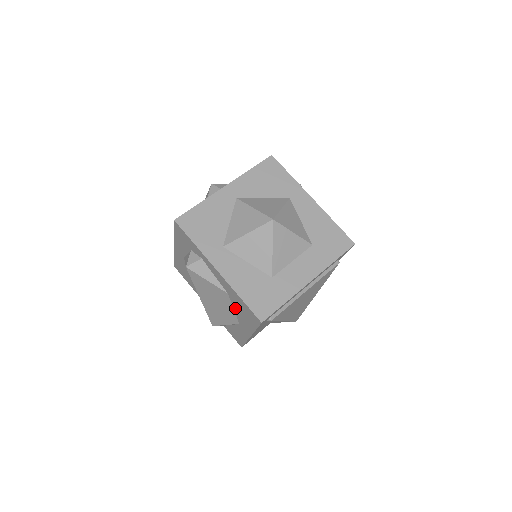
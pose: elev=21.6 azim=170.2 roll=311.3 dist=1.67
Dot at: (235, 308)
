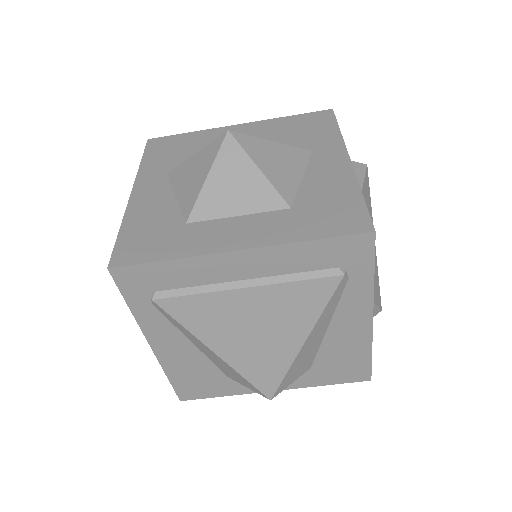
Dot at: occluded
